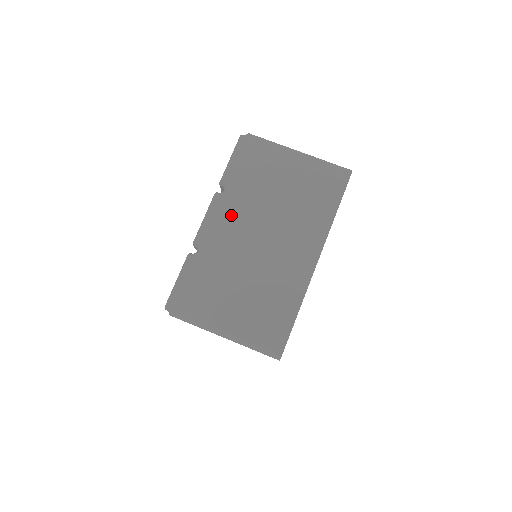
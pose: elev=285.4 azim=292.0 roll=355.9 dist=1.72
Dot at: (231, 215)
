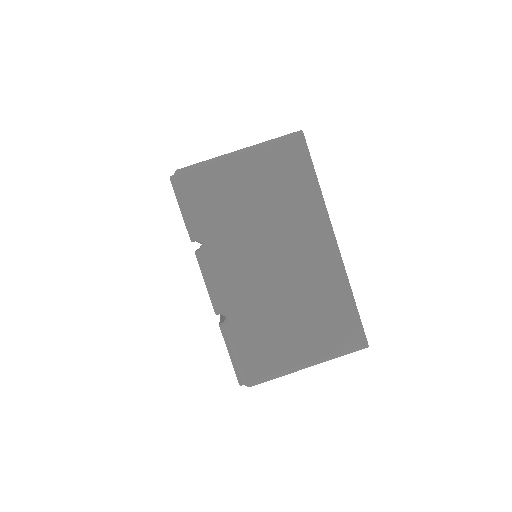
Dot at: (228, 263)
